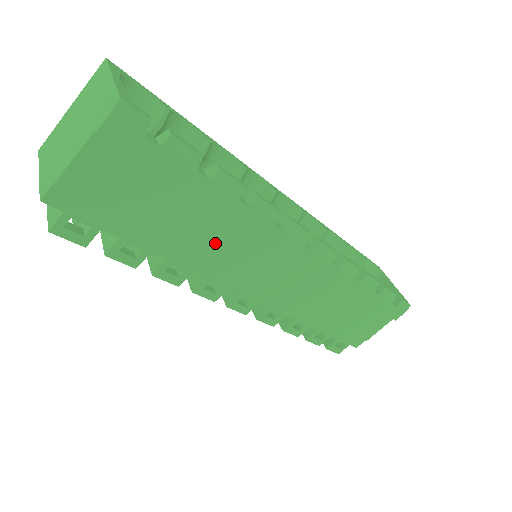
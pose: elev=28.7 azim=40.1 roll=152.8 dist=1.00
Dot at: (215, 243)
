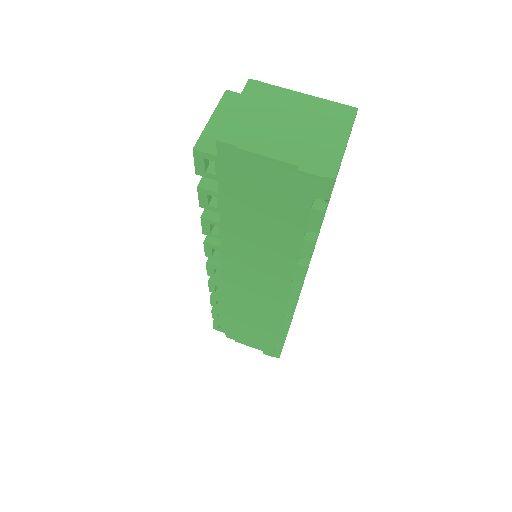
Dot at: (254, 249)
